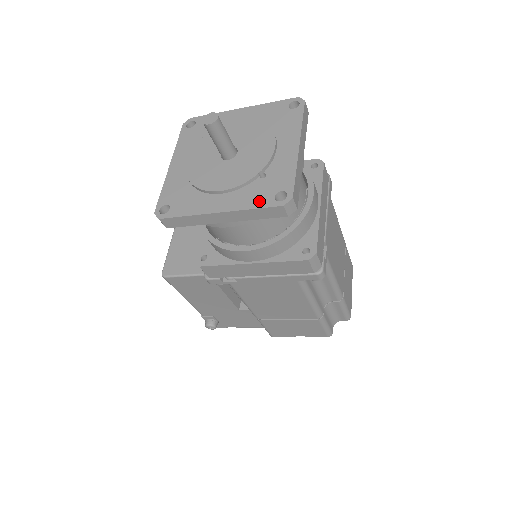
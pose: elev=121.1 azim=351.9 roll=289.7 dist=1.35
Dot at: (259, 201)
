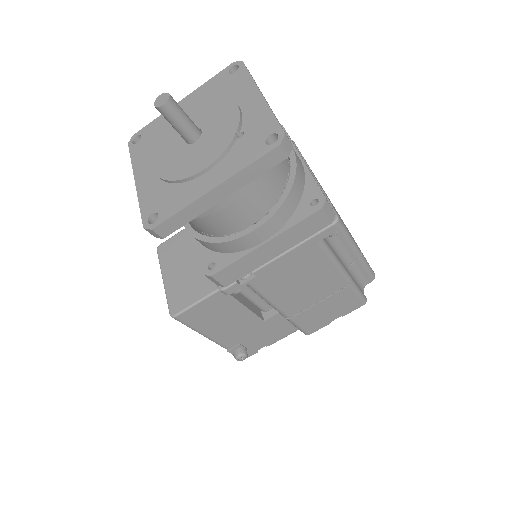
Dot at: (251, 155)
